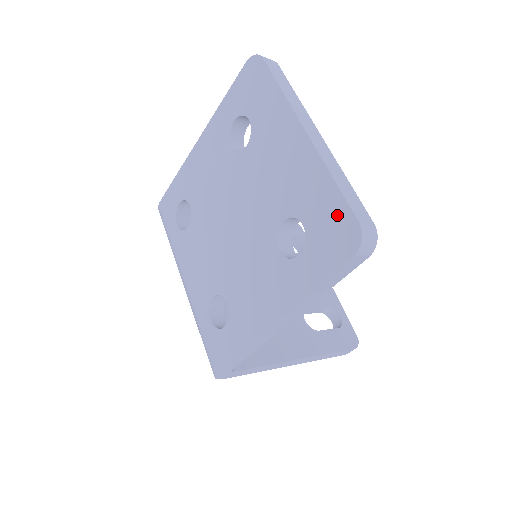
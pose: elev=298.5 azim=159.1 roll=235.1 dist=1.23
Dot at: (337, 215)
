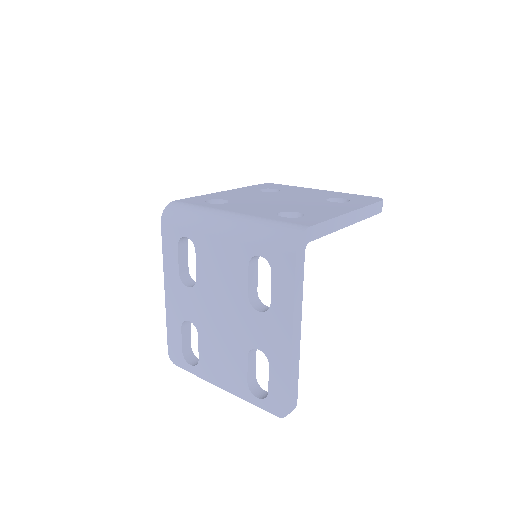
Dot at: (362, 197)
